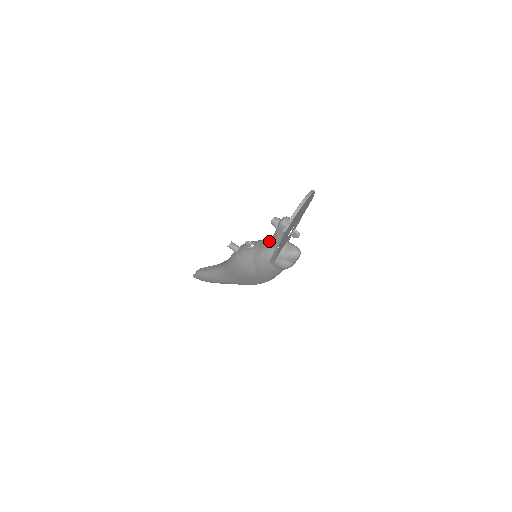
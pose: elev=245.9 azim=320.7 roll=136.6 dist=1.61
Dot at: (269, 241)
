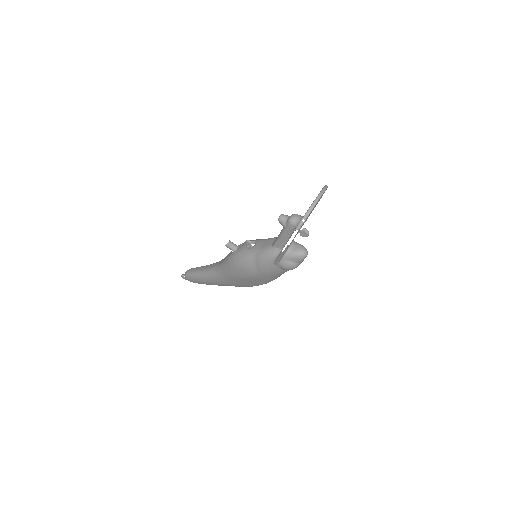
Dot at: (272, 240)
